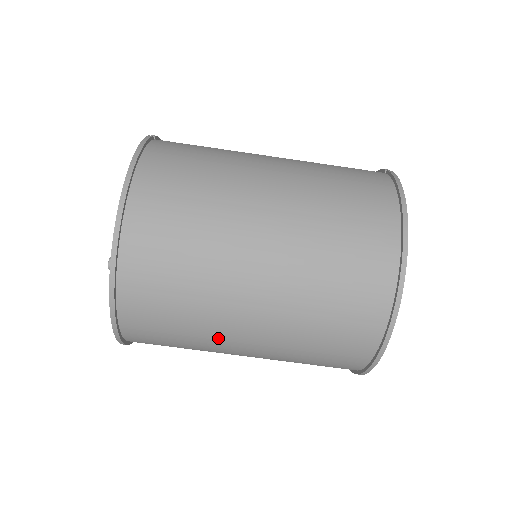
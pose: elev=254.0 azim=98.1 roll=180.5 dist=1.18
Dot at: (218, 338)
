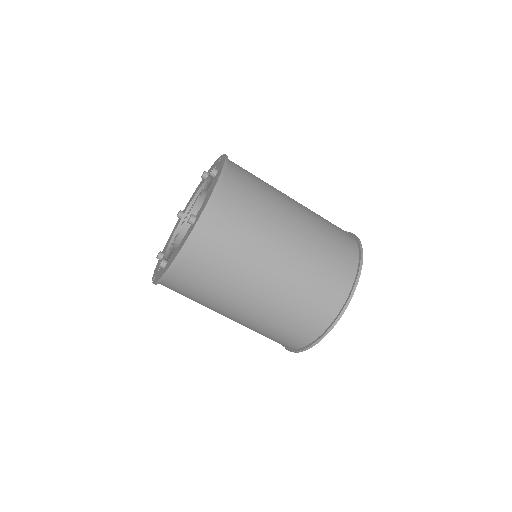
Dot at: (236, 291)
